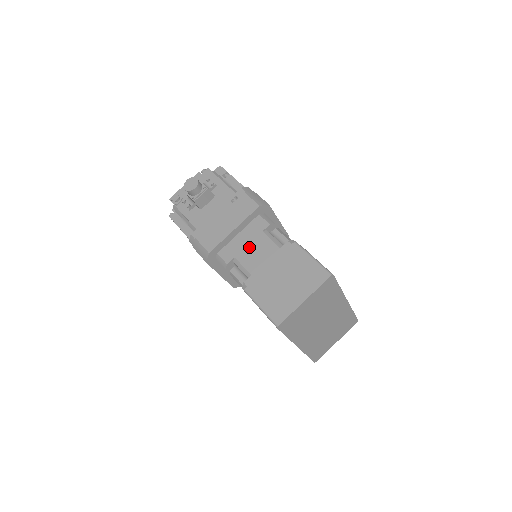
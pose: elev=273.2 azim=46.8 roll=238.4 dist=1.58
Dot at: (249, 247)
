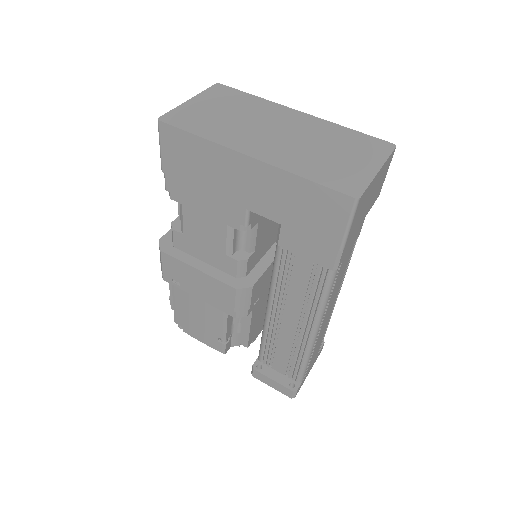
Dot at: occluded
